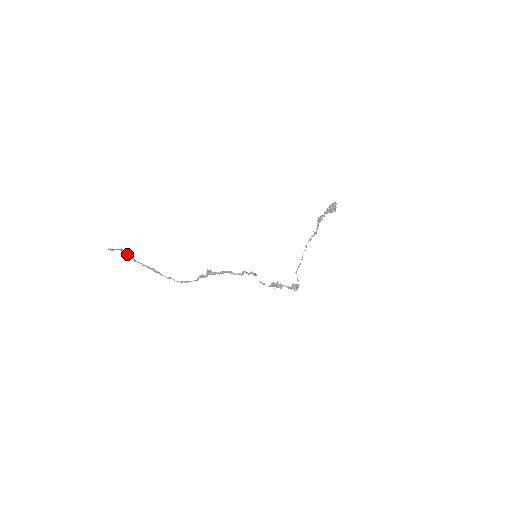
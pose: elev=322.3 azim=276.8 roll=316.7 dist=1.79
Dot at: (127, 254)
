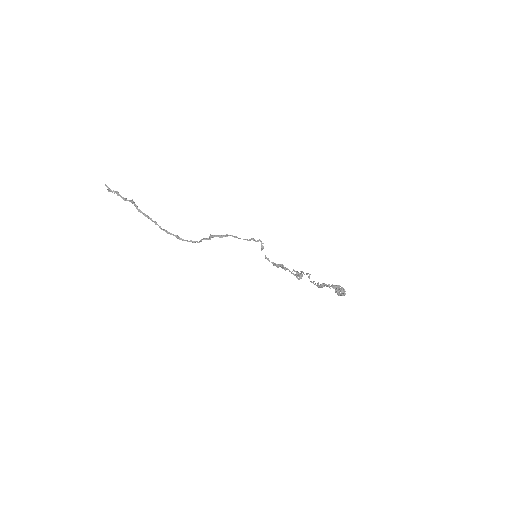
Dot at: (125, 199)
